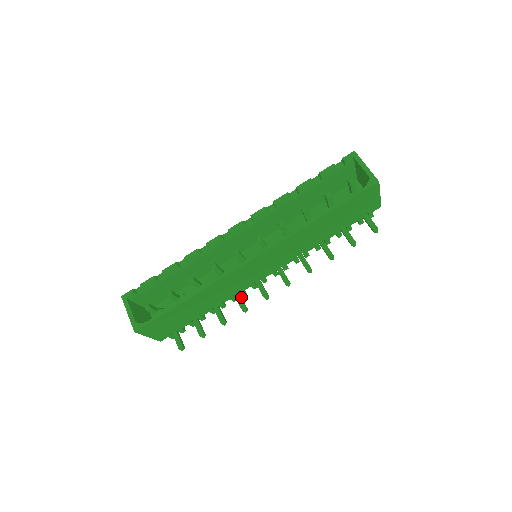
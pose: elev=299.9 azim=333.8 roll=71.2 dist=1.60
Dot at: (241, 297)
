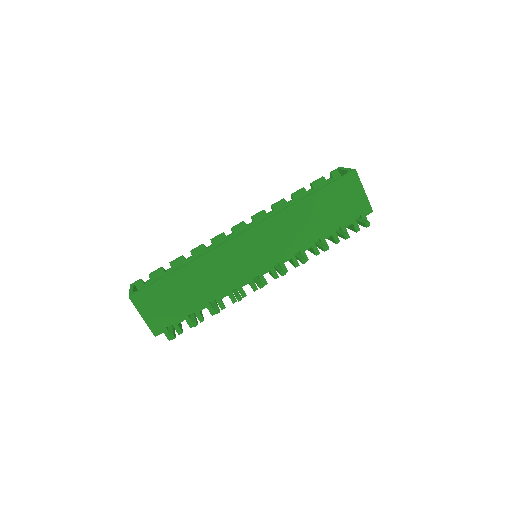
Dot at: occluded
